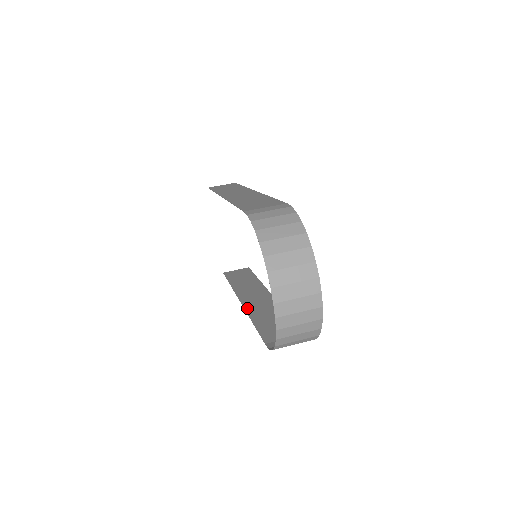
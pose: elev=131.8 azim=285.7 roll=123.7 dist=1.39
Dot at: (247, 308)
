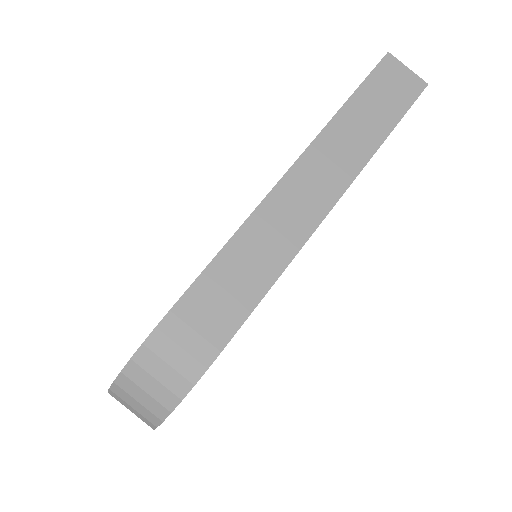
Dot at: occluded
